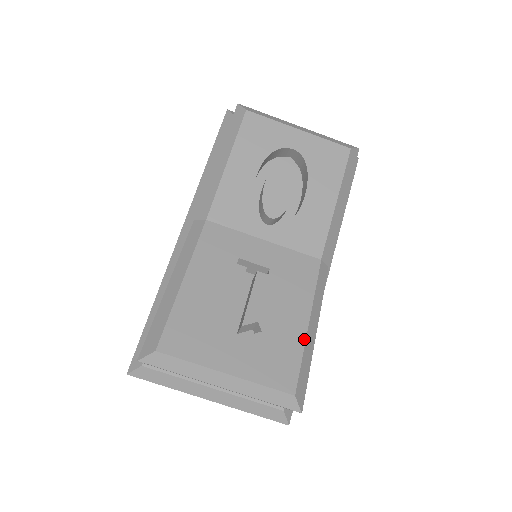
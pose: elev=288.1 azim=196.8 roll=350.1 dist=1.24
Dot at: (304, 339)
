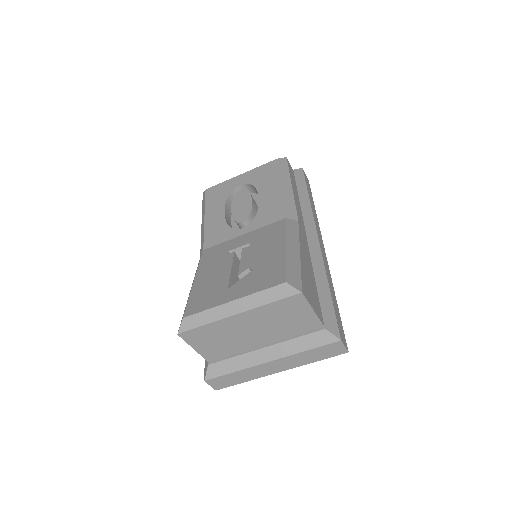
Dot at: (284, 255)
